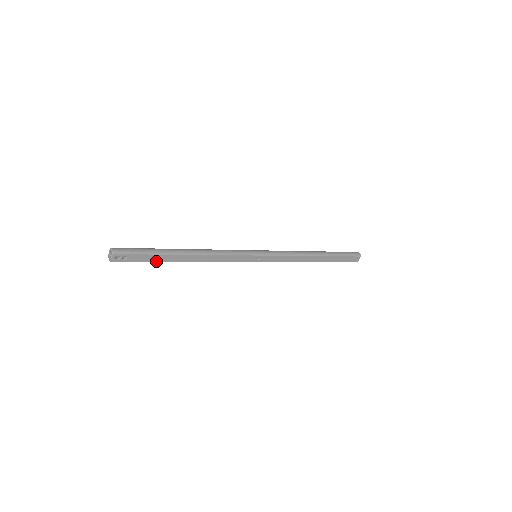
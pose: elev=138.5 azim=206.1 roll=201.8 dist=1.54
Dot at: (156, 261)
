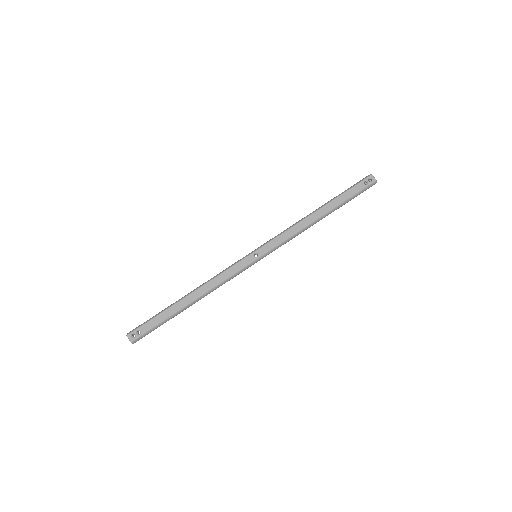
Dot at: (166, 319)
